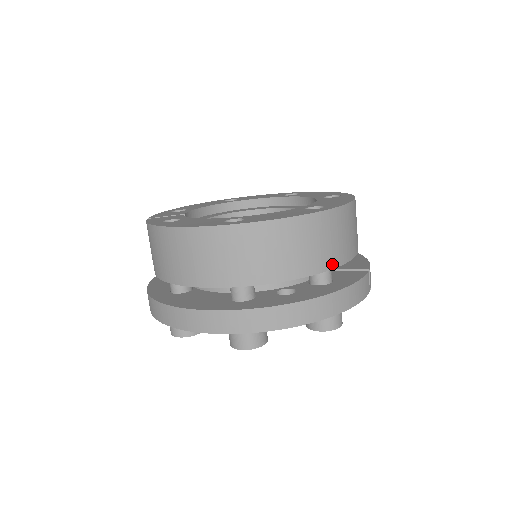
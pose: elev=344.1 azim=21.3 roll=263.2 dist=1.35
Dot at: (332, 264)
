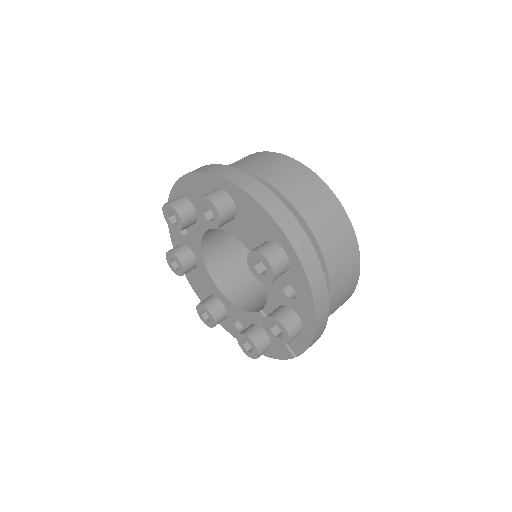
Dot at: (331, 306)
